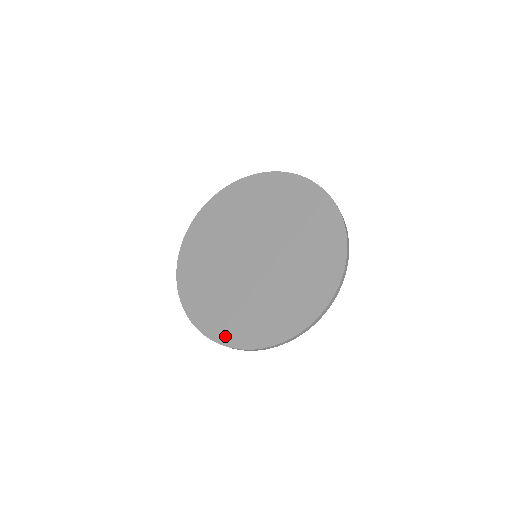
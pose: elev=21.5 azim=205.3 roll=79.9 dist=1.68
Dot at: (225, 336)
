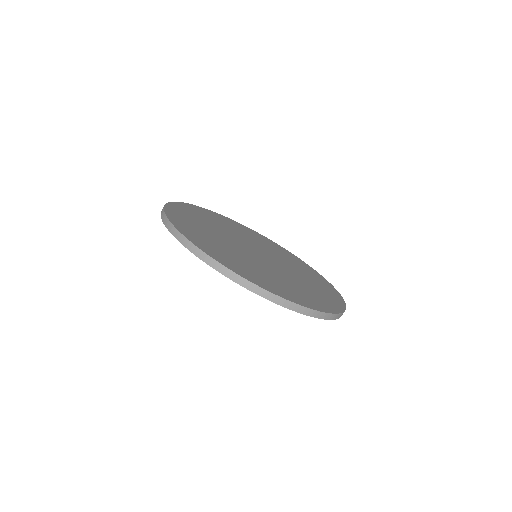
Dot at: (243, 273)
